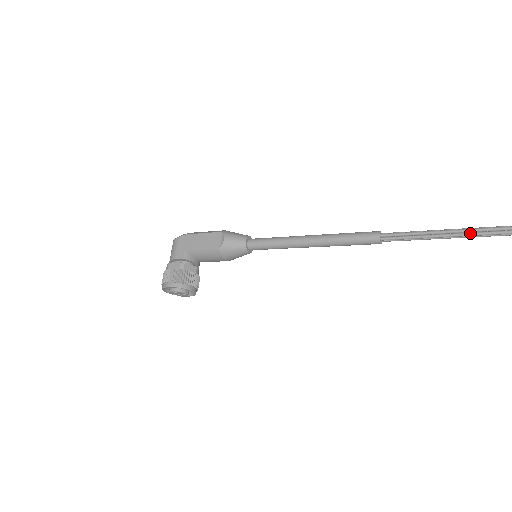
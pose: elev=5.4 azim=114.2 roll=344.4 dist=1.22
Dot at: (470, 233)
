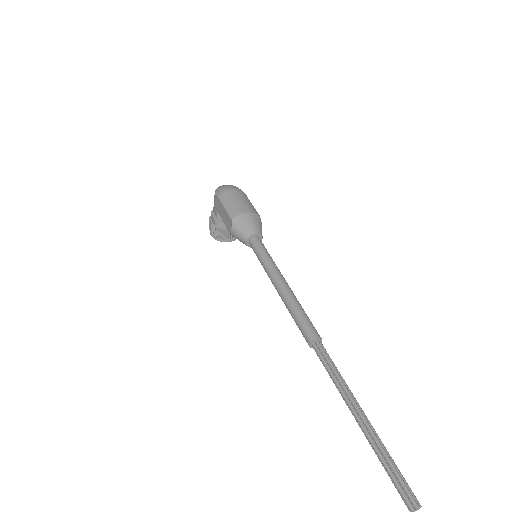
Dot at: (360, 427)
